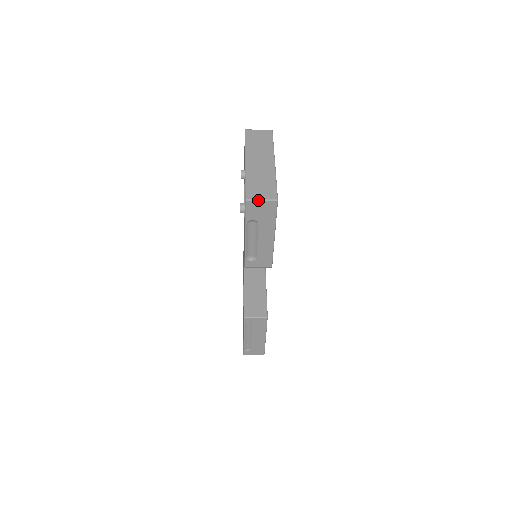
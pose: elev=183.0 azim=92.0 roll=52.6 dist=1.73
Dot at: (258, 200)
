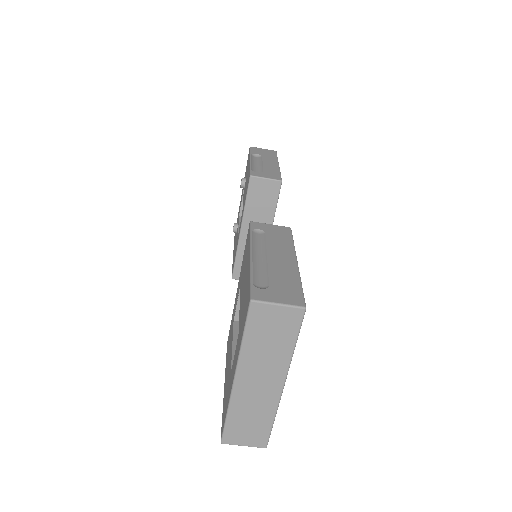
Dot at: (260, 148)
